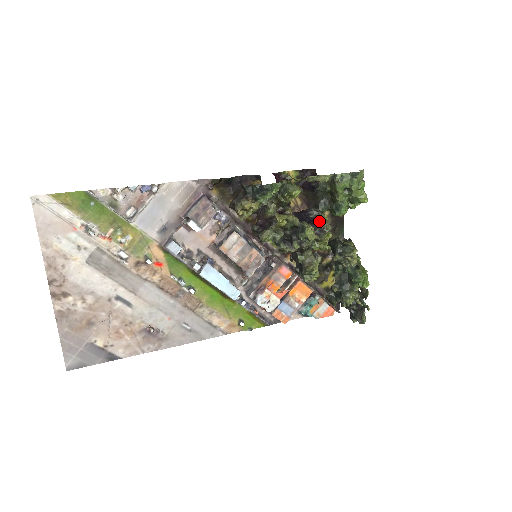
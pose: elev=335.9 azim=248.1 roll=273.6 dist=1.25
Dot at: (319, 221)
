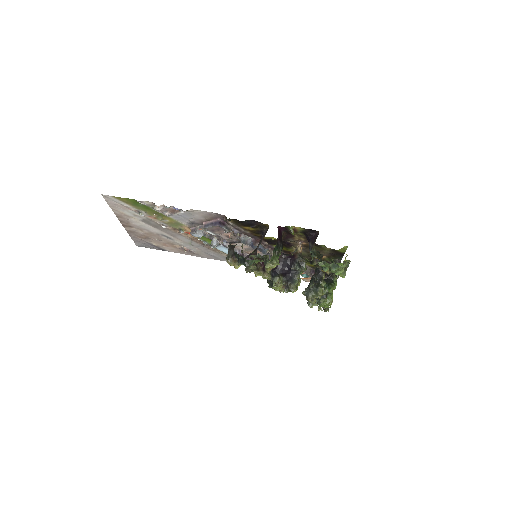
Dot at: (294, 277)
